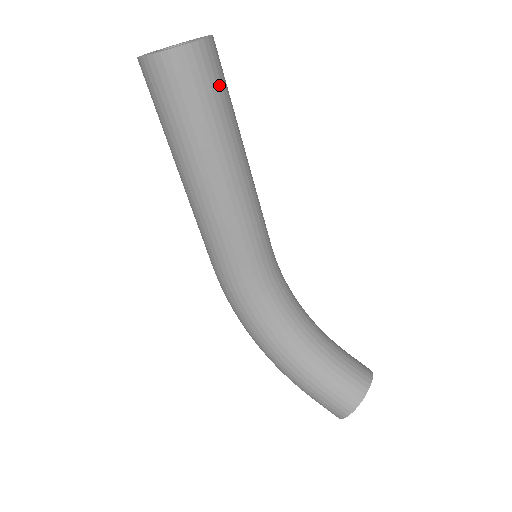
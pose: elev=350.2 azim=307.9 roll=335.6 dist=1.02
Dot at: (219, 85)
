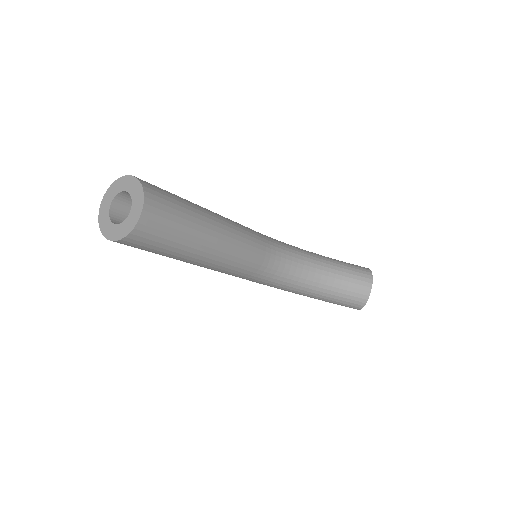
Dot at: (170, 223)
